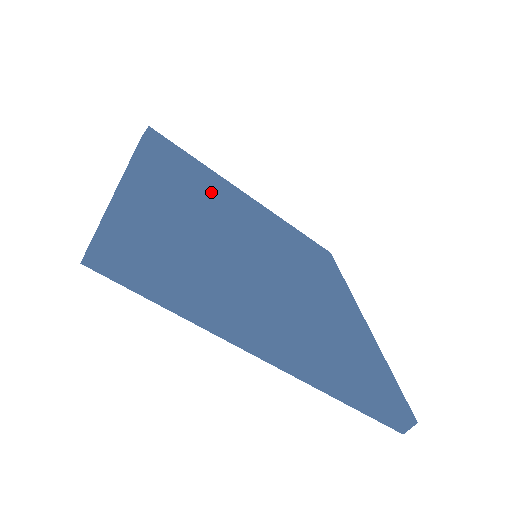
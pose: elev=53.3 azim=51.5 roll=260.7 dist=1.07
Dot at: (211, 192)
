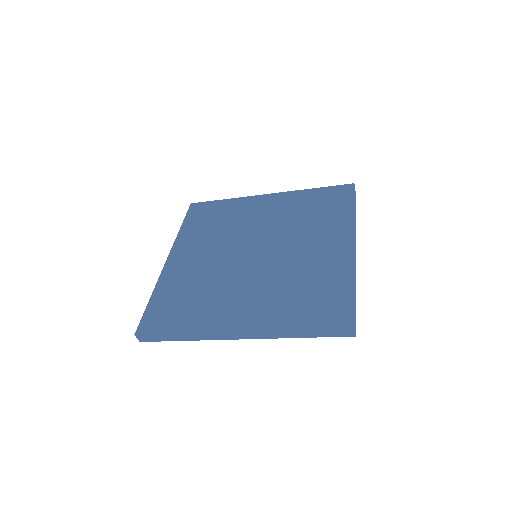
Dot at: (226, 227)
